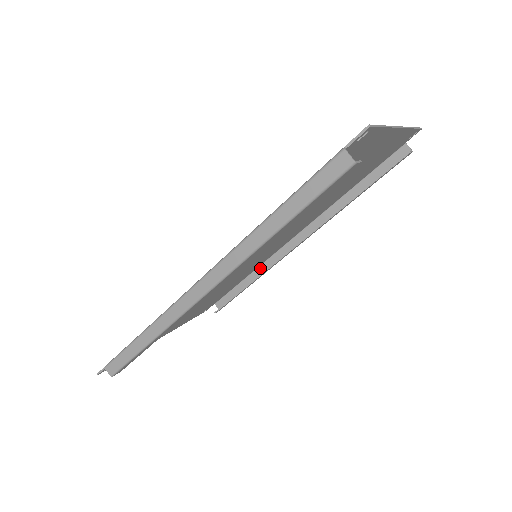
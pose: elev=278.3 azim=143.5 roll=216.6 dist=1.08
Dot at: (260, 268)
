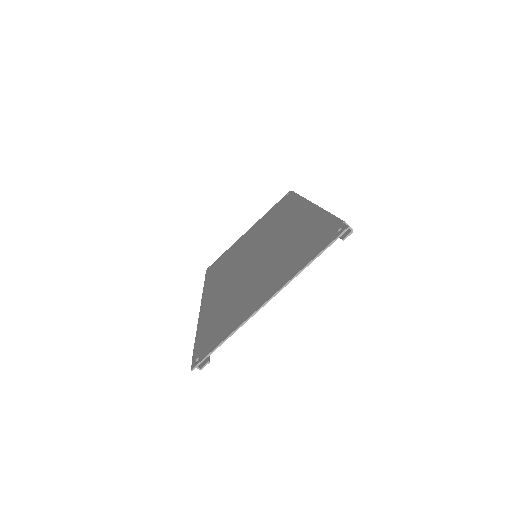
Dot at: occluded
